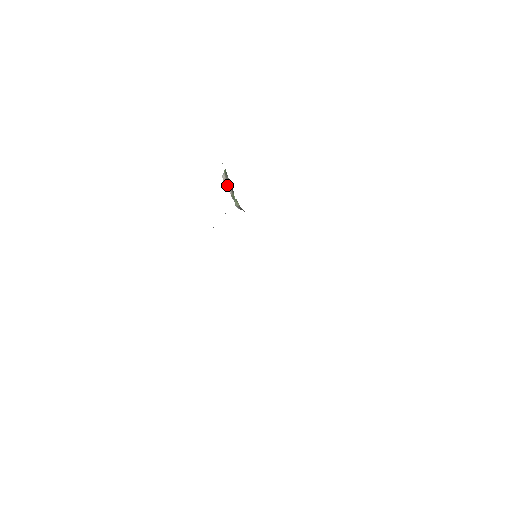
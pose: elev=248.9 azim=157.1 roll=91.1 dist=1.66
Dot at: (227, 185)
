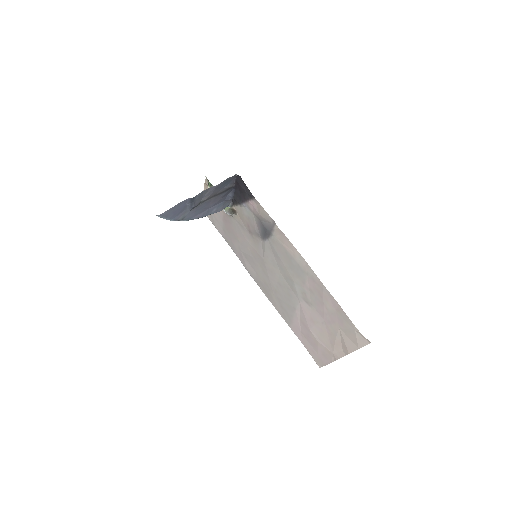
Dot at: occluded
